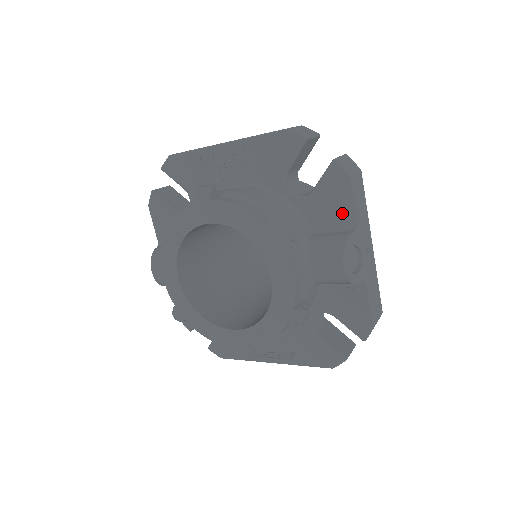
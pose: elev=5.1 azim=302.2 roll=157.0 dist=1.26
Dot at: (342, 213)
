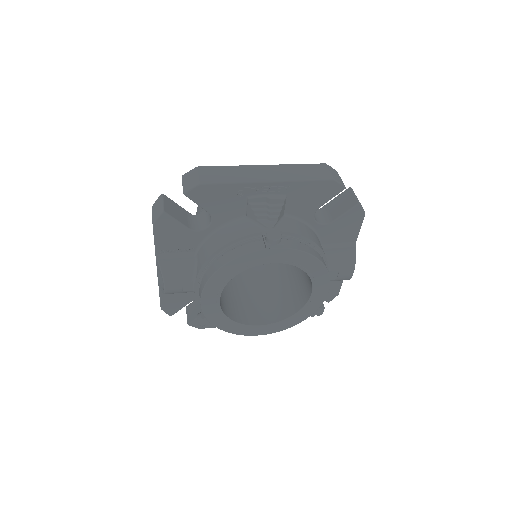
Dot at: (349, 235)
